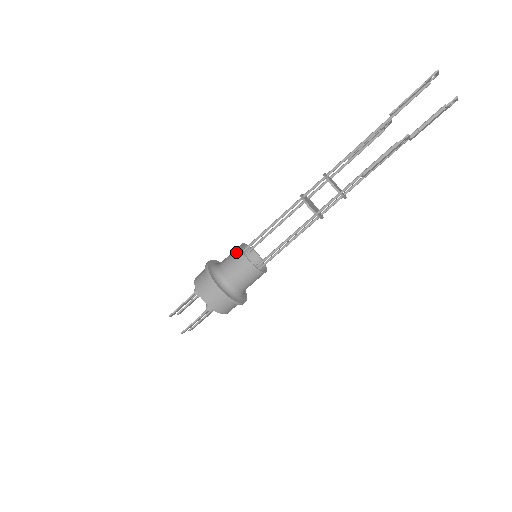
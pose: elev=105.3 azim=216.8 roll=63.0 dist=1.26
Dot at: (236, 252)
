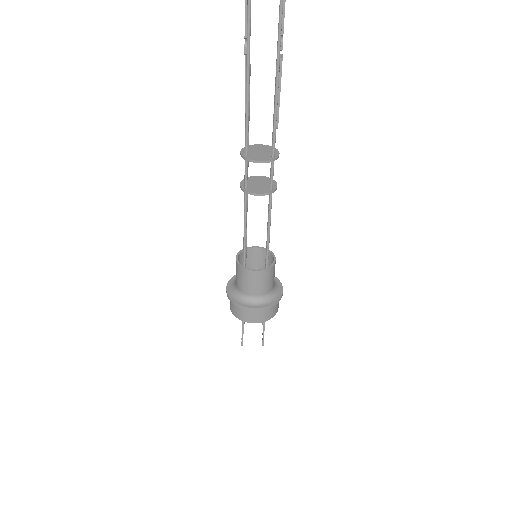
Dot at: (241, 273)
